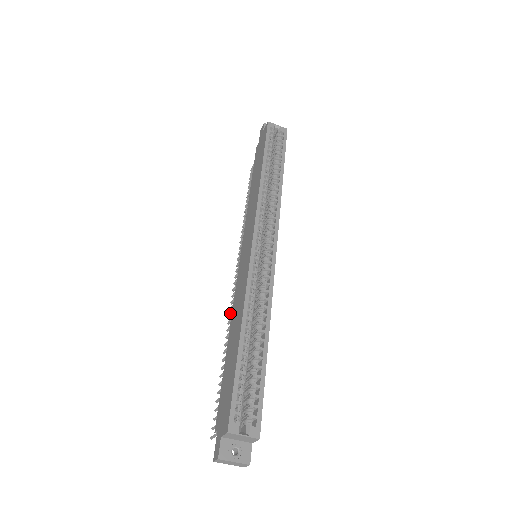
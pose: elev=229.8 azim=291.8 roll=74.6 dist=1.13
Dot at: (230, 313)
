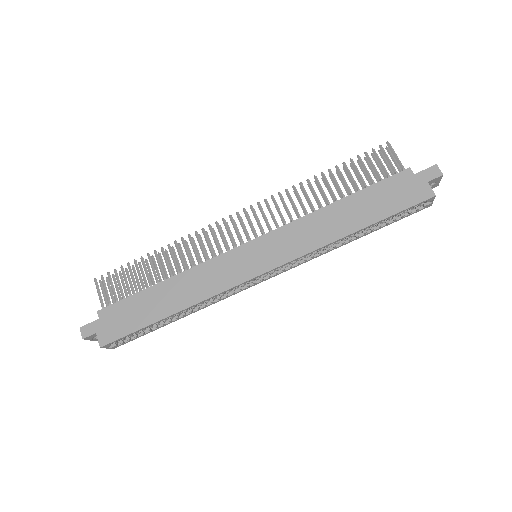
Dot at: (198, 238)
